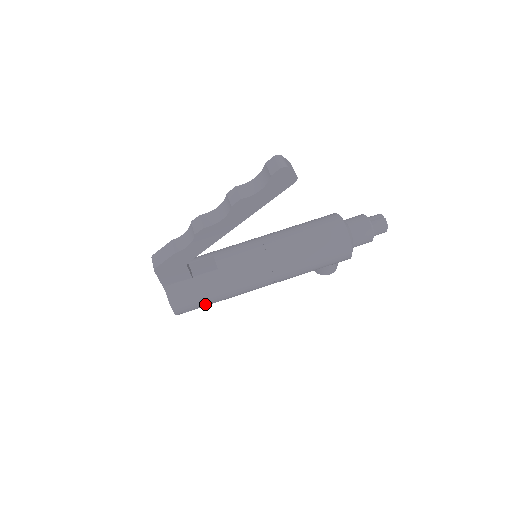
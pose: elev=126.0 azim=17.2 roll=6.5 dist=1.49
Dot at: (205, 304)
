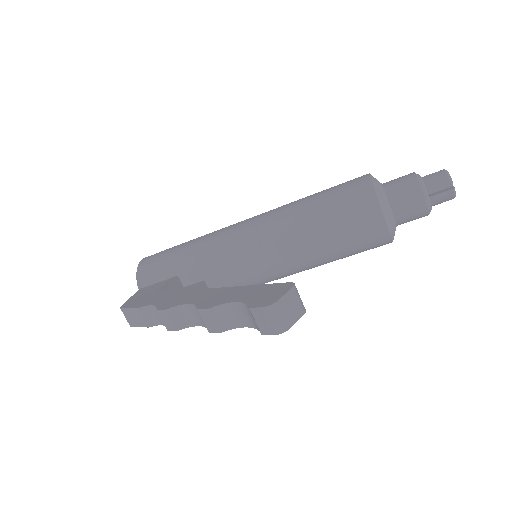
Dot at: occluded
